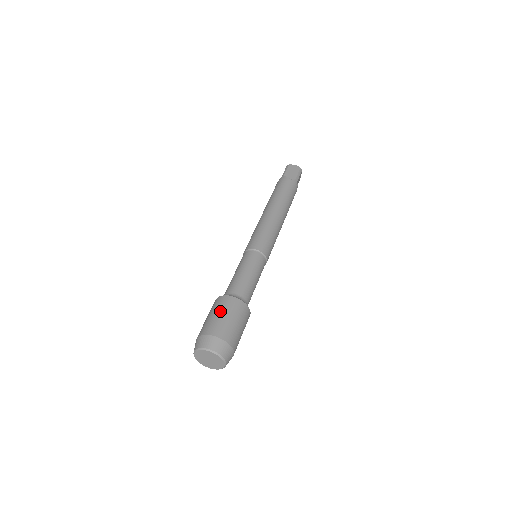
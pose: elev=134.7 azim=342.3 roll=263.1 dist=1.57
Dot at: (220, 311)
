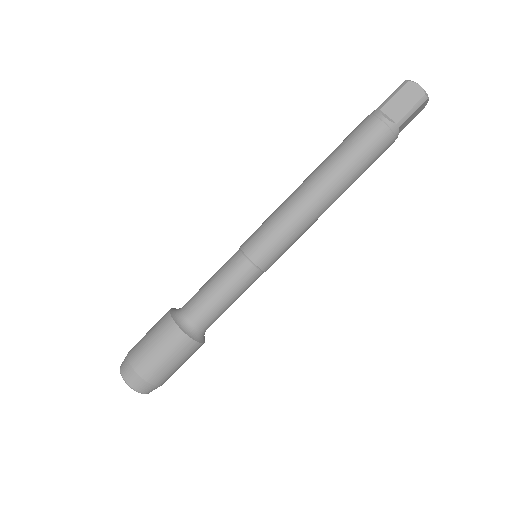
Dot at: (155, 339)
